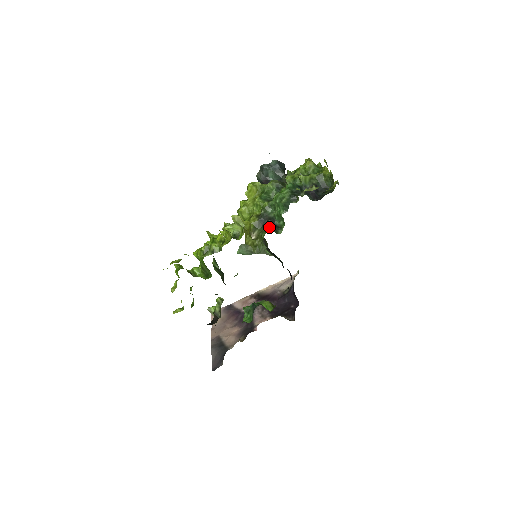
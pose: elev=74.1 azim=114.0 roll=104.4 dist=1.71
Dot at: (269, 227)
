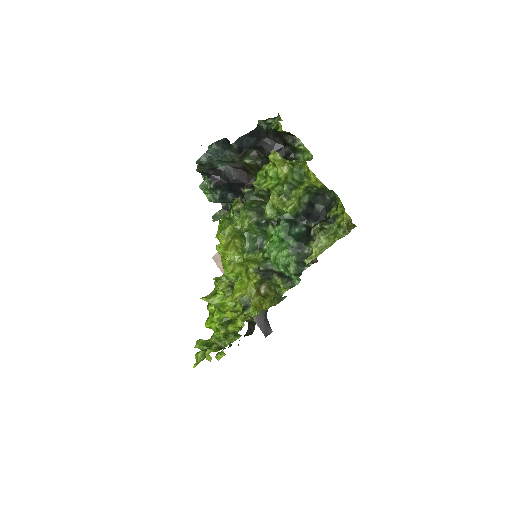
Dot at: (280, 281)
